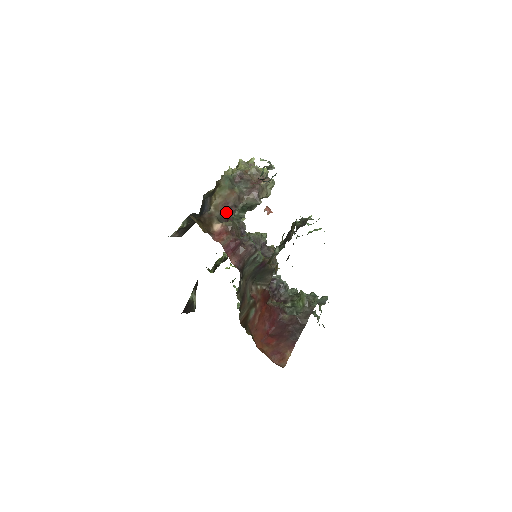
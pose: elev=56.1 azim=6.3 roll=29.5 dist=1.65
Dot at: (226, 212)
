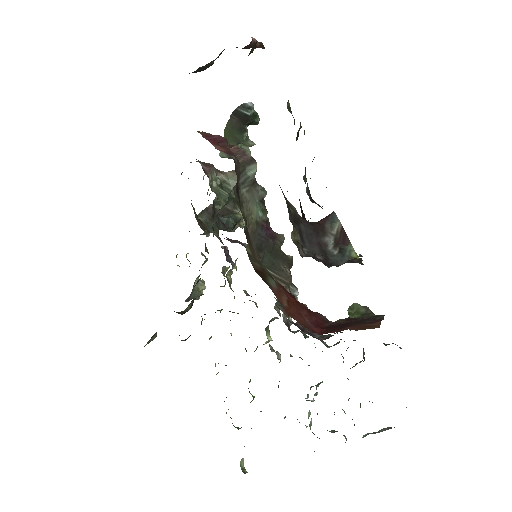
Dot at: (199, 162)
